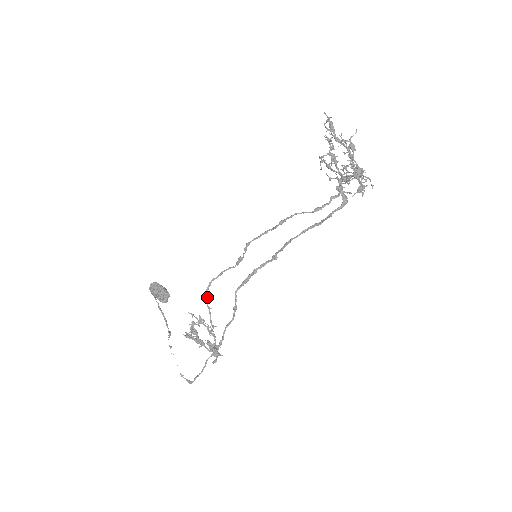
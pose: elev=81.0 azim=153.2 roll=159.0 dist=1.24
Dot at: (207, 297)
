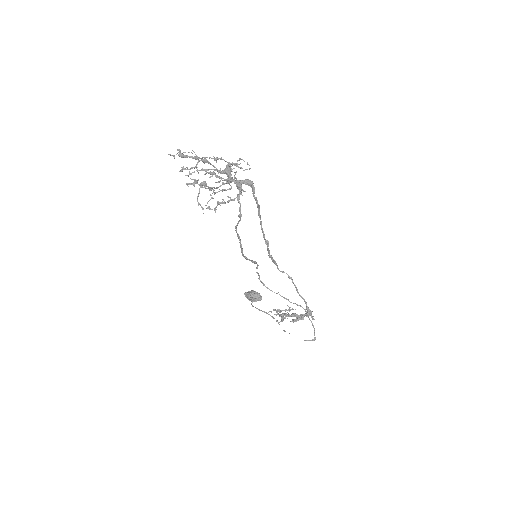
Dot at: (269, 289)
